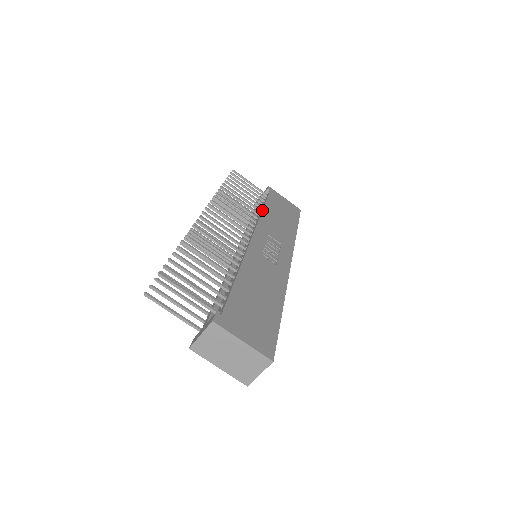
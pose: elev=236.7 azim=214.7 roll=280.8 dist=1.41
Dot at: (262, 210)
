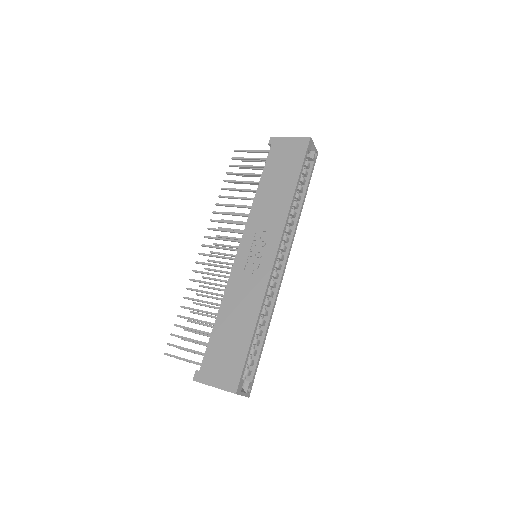
Dot at: (255, 194)
